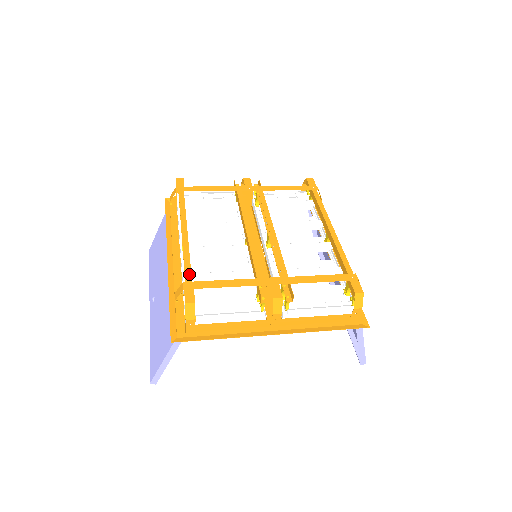
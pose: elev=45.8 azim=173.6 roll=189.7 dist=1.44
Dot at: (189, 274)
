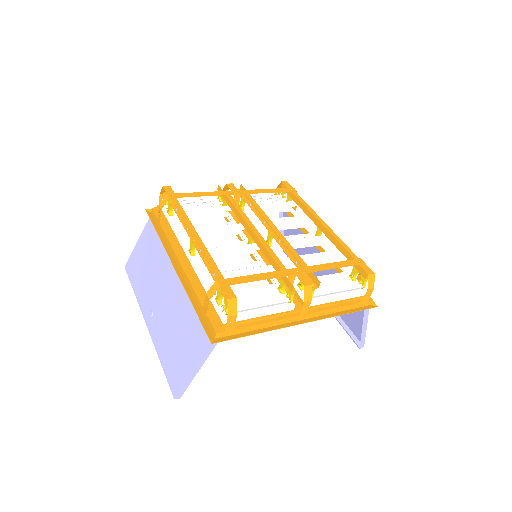
Dot at: (218, 272)
